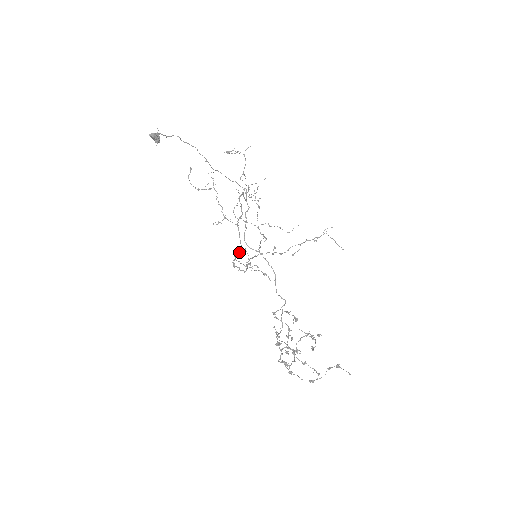
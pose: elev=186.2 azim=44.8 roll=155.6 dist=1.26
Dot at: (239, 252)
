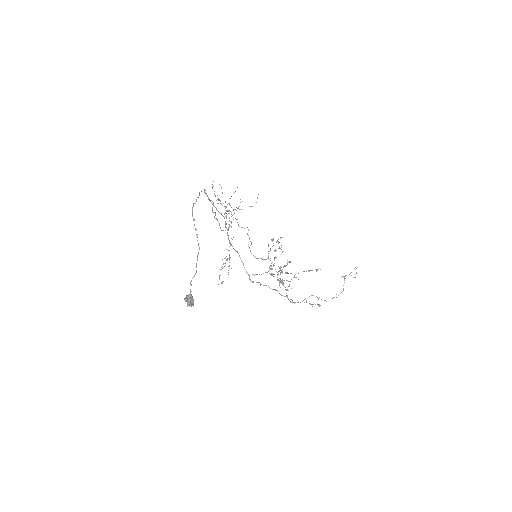
Dot at: (242, 262)
